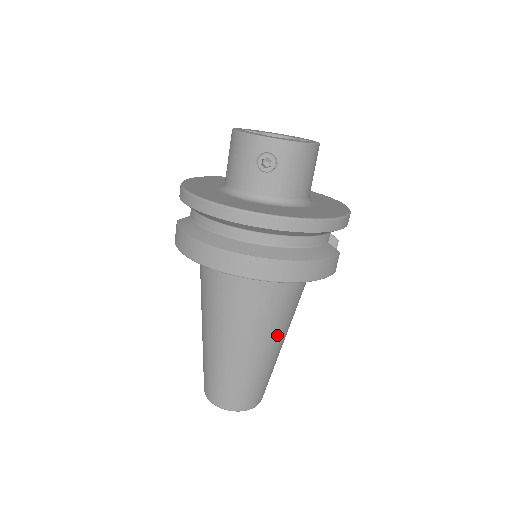
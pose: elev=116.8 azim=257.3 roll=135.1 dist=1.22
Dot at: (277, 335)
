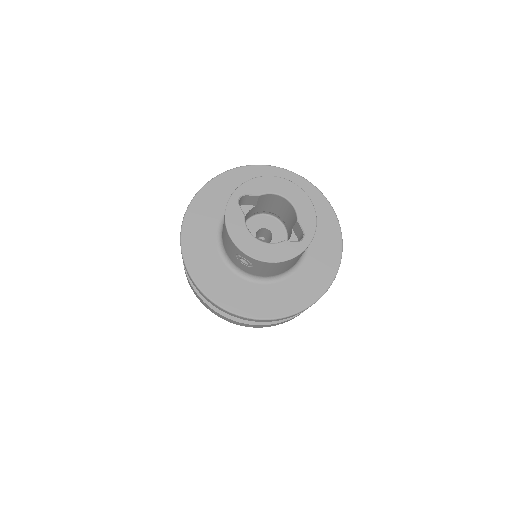
Dot at: occluded
